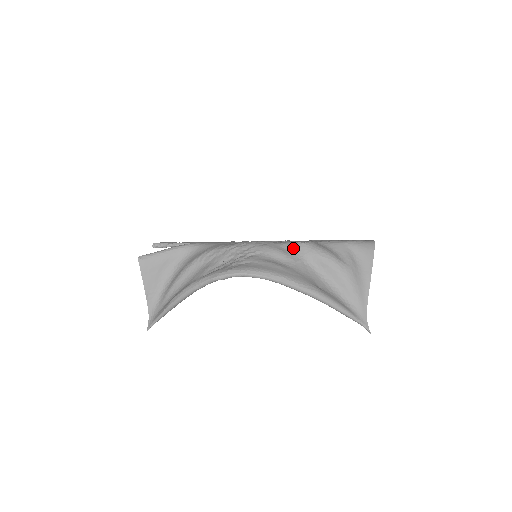
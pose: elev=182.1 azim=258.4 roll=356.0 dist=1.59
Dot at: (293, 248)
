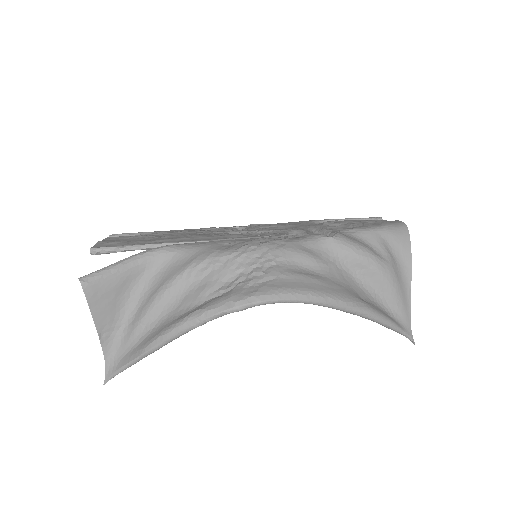
Dot at: (319, 246)
